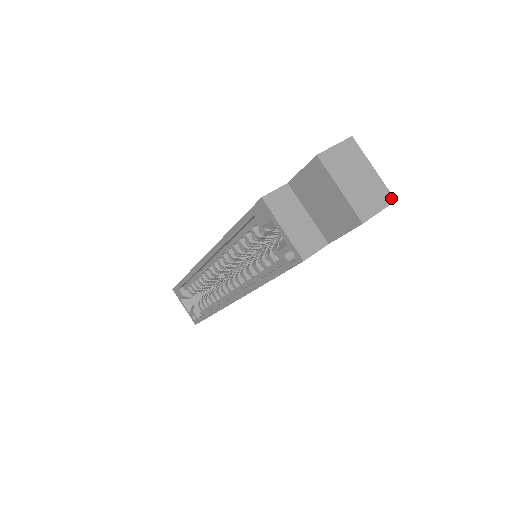
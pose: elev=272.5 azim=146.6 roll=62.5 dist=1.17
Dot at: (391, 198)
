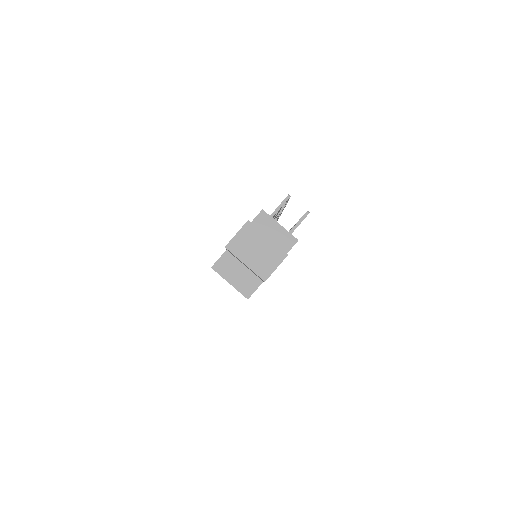
Dot at: (284, 254)
